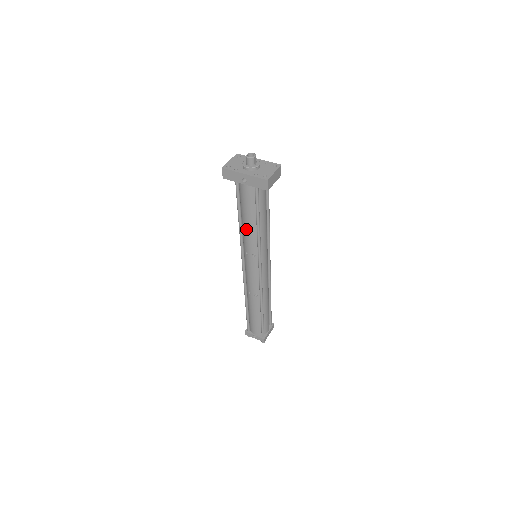
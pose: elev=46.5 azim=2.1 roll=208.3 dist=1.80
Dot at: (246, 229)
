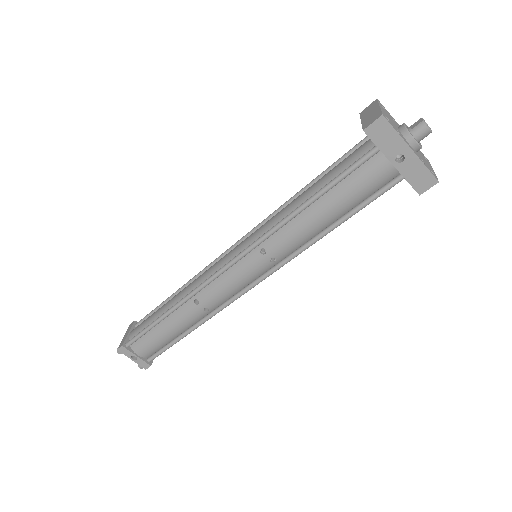
Dot at: (307, 221)
